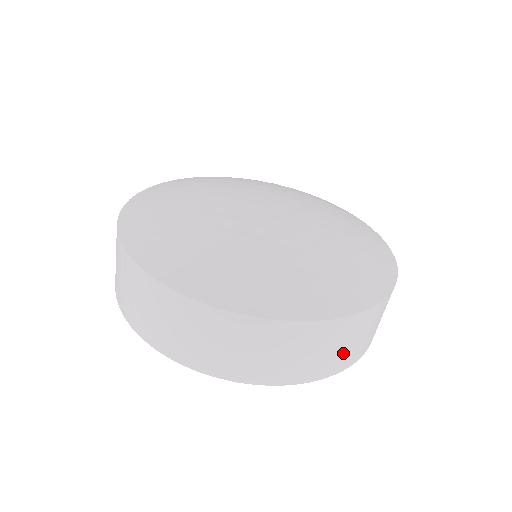
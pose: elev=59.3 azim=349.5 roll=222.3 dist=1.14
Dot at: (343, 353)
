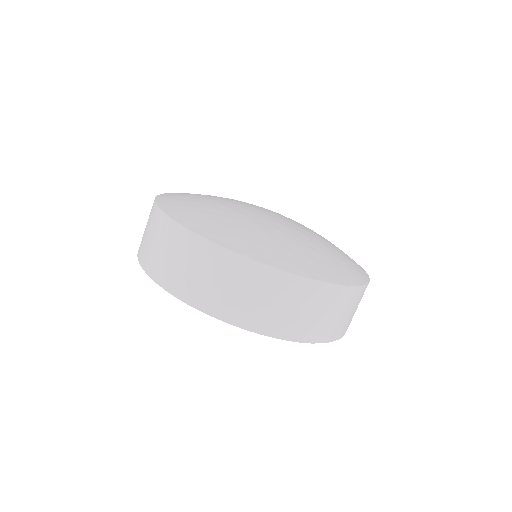
Dot at: (349, 319)
